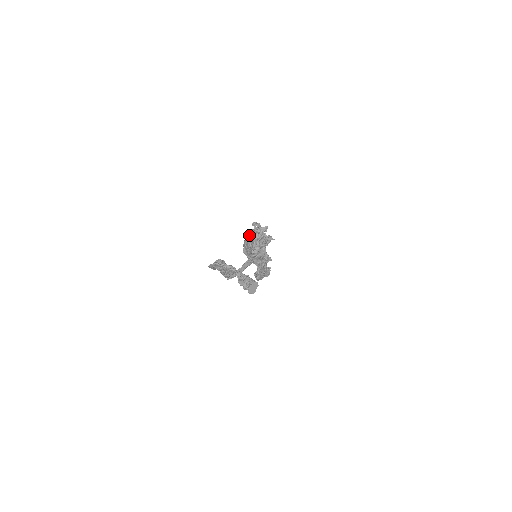
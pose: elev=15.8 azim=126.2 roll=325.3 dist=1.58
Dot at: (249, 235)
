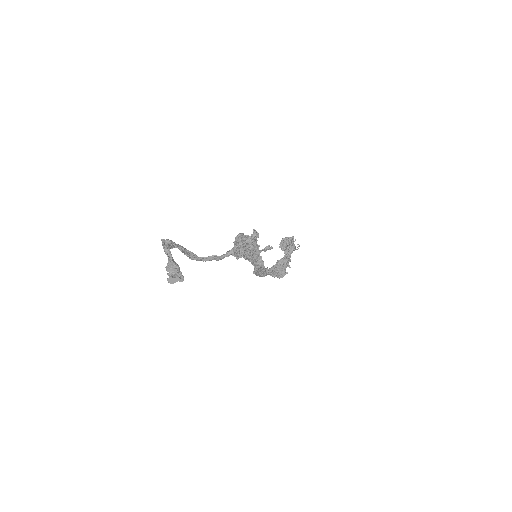
Dot at: (237, 237)
